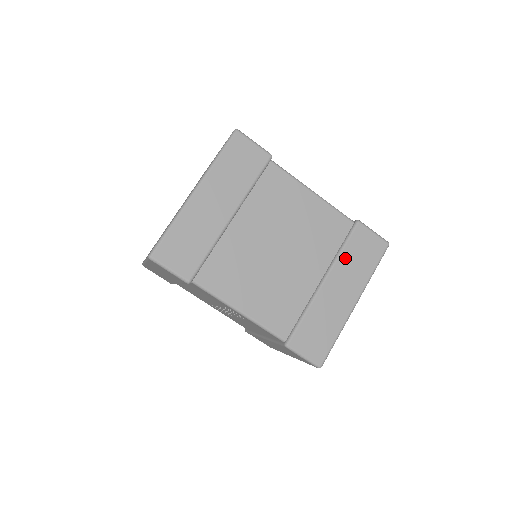
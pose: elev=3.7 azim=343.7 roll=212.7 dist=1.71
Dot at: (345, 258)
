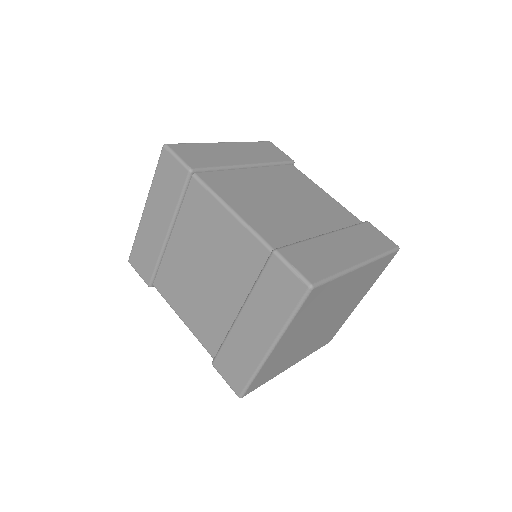
Dot at: (258, 294)
